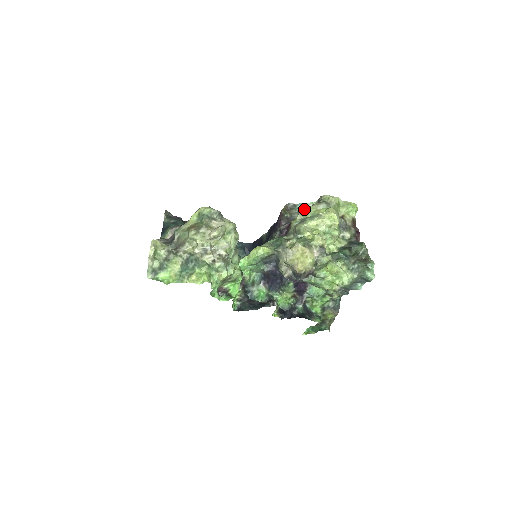
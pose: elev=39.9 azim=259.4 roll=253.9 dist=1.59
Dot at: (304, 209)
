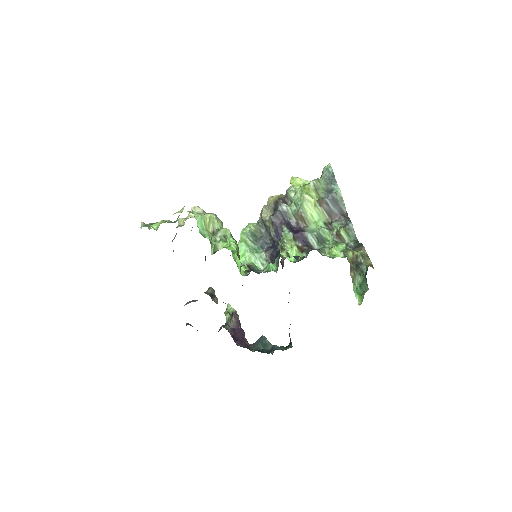
Dot at: occluded
